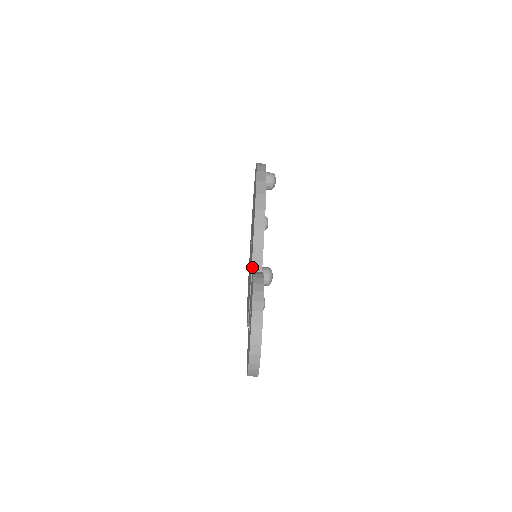
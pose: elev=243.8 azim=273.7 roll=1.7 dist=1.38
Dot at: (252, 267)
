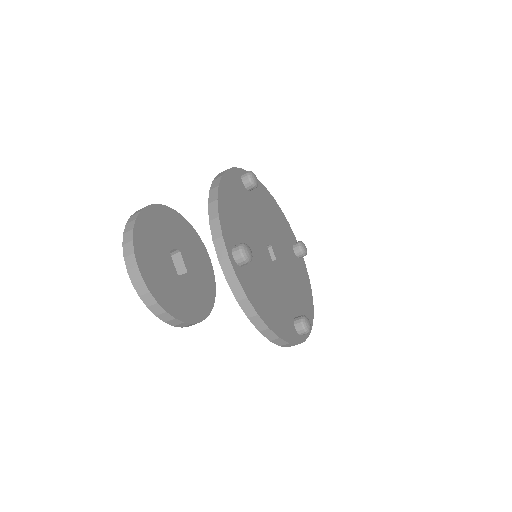
Dot at: (213, 242)
